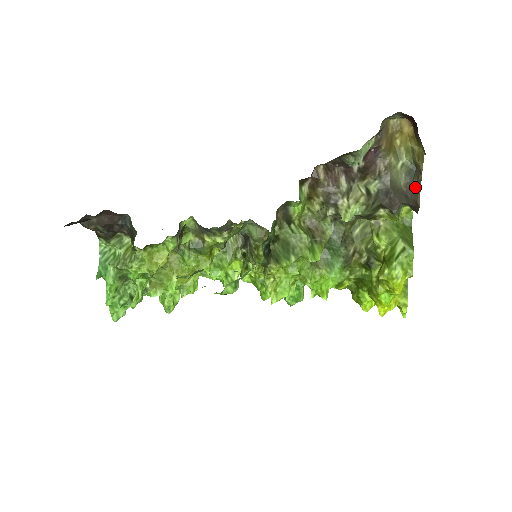
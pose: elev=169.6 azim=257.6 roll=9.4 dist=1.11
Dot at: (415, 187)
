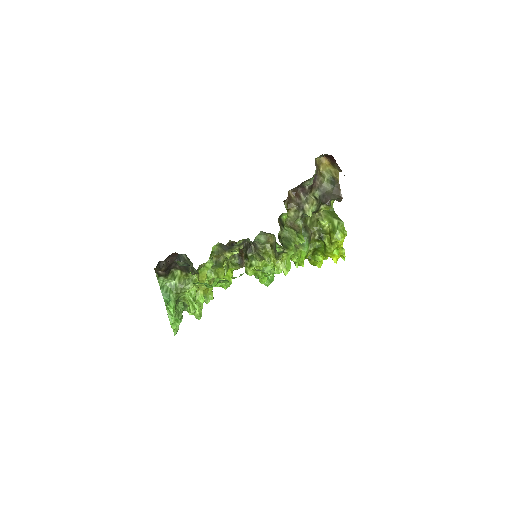
Dot at: (337, 189)
